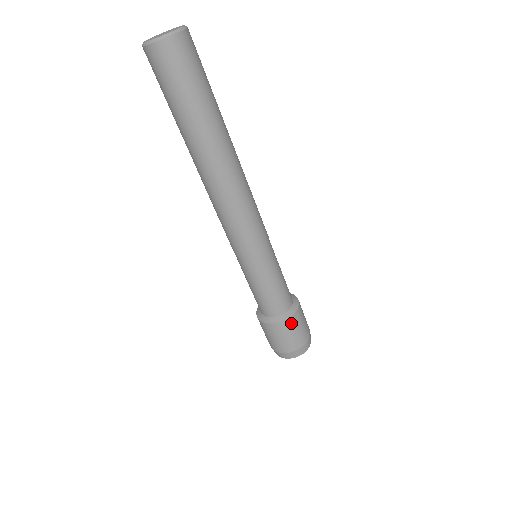
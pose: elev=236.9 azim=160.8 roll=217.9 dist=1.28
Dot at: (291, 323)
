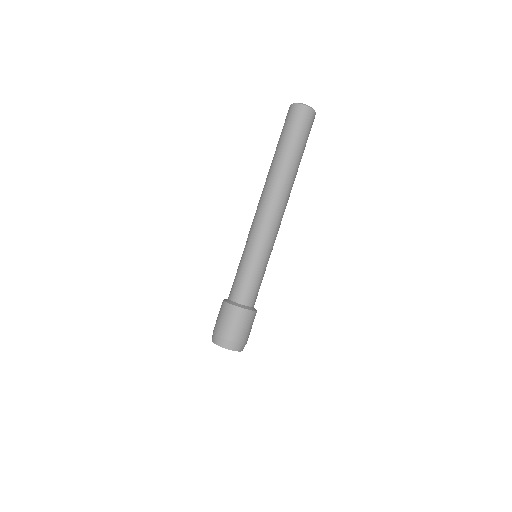
Dot at: occluded
